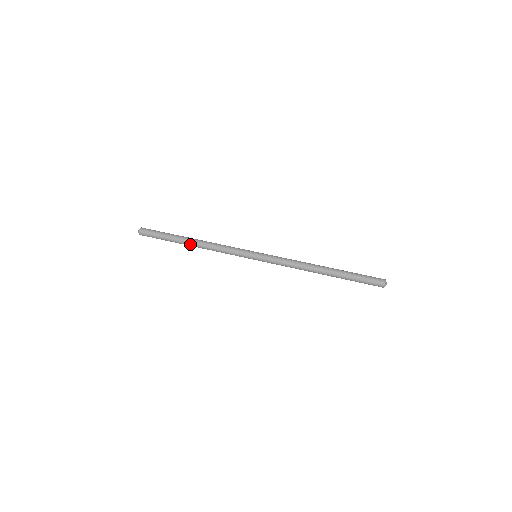
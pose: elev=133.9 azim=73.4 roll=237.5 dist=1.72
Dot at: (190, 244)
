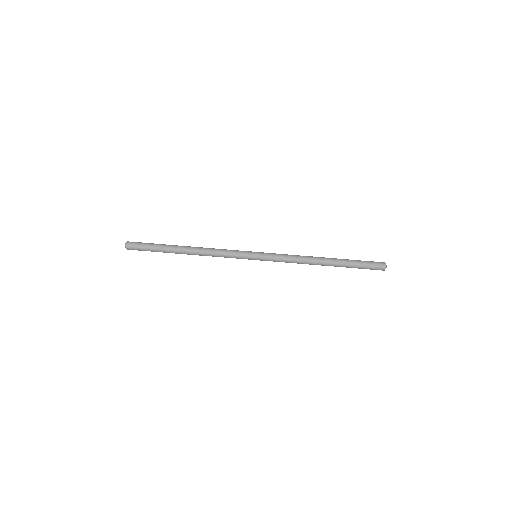
Dot at: (185, 253)
